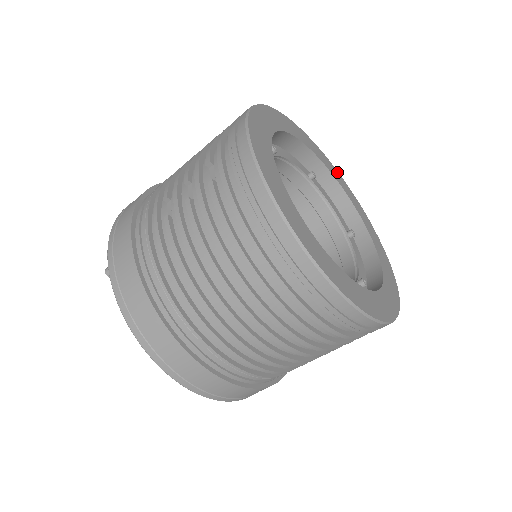
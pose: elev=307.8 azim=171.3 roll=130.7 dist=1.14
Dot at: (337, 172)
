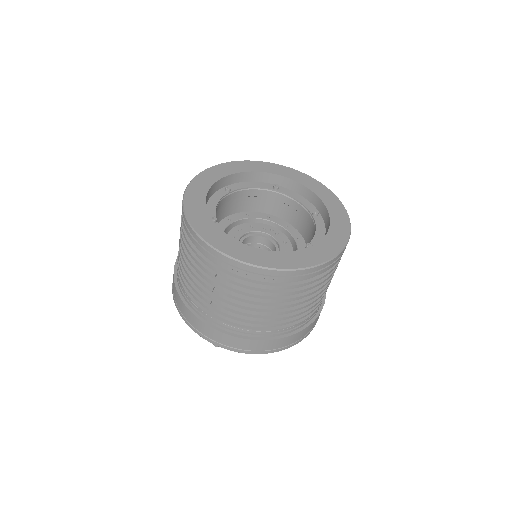
Dot at: (230, 164)
